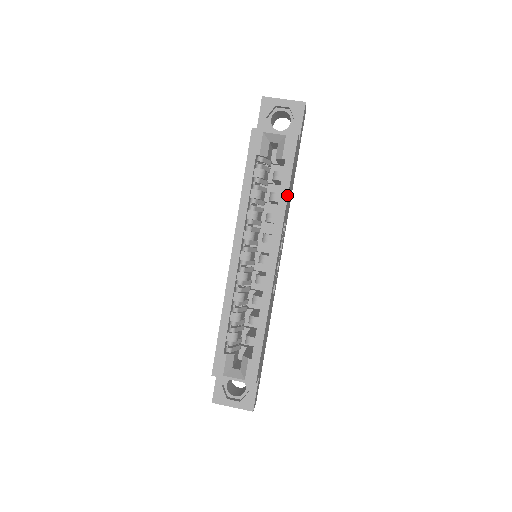
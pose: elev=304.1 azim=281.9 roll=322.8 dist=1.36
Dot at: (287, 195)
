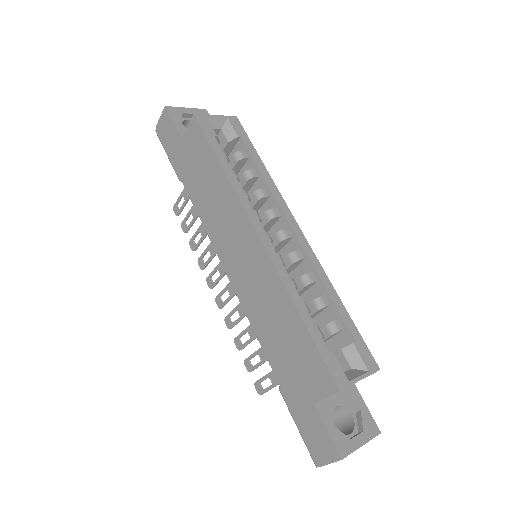
Dot at: (264, 166)
